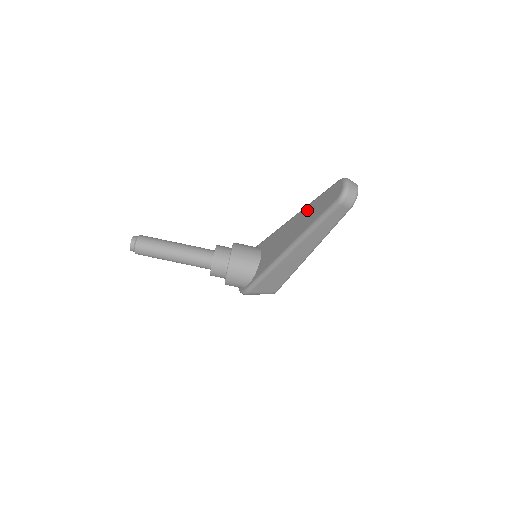
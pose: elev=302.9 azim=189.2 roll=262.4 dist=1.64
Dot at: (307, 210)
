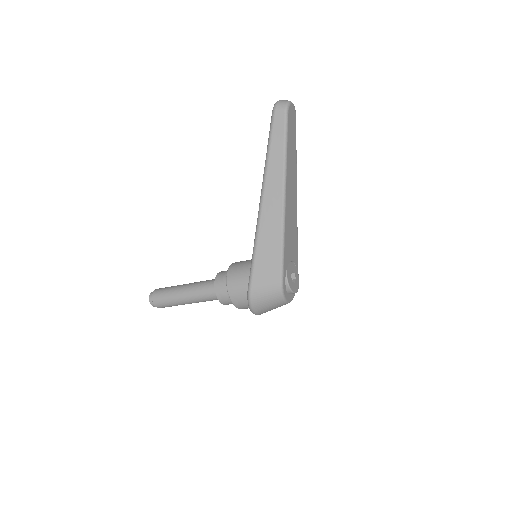
Dot at: occluded
